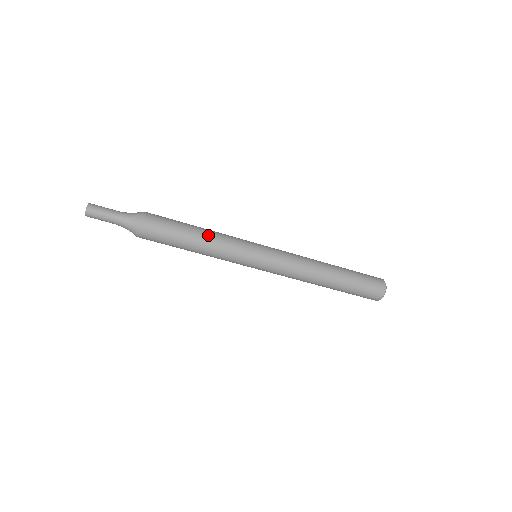
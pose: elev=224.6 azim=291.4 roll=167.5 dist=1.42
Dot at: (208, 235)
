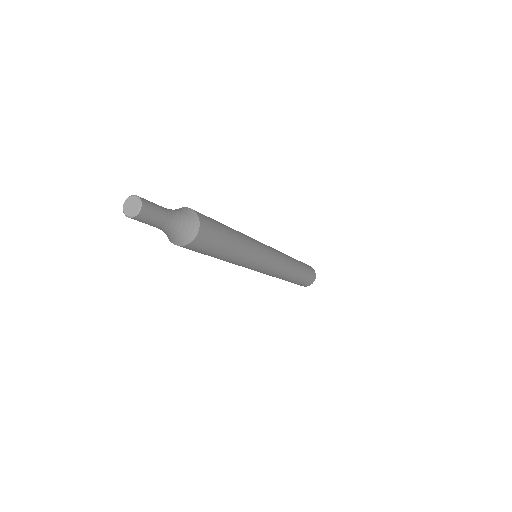
Dot at: (241, 236)
